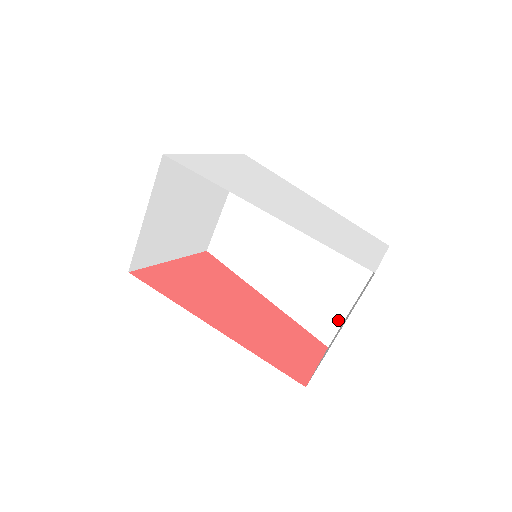
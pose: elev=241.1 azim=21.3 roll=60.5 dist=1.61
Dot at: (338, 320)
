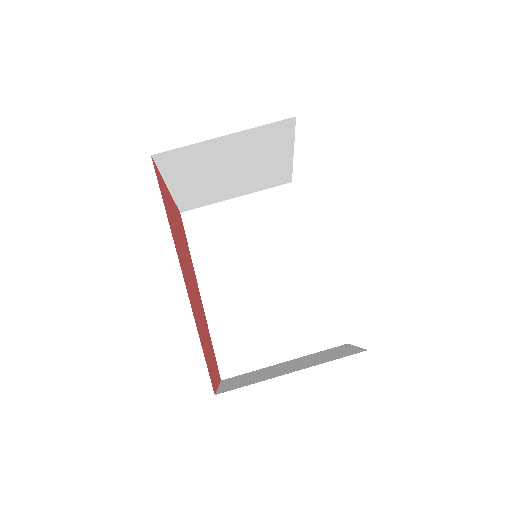
Dot at: (253, 365)
